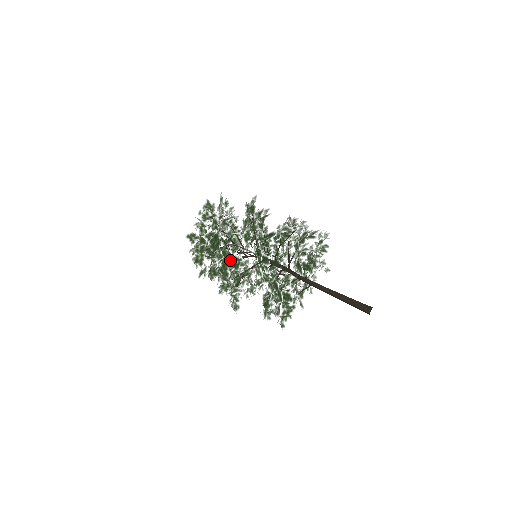
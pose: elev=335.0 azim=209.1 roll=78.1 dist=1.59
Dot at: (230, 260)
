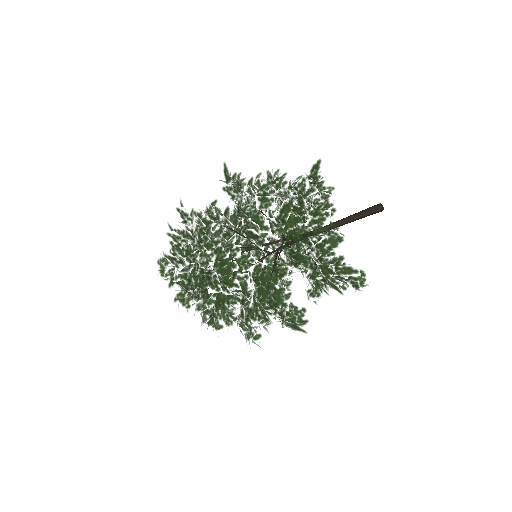
Dot at: occluded
